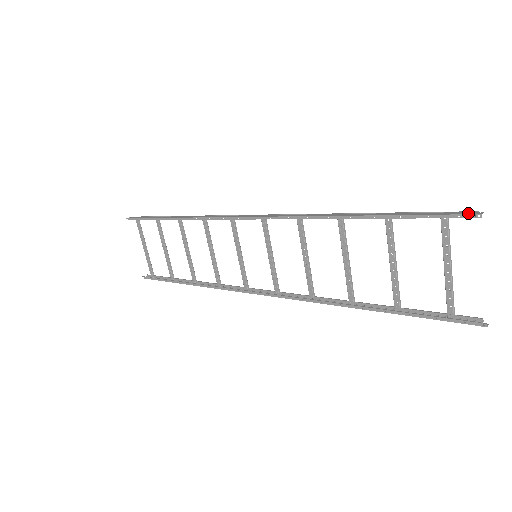
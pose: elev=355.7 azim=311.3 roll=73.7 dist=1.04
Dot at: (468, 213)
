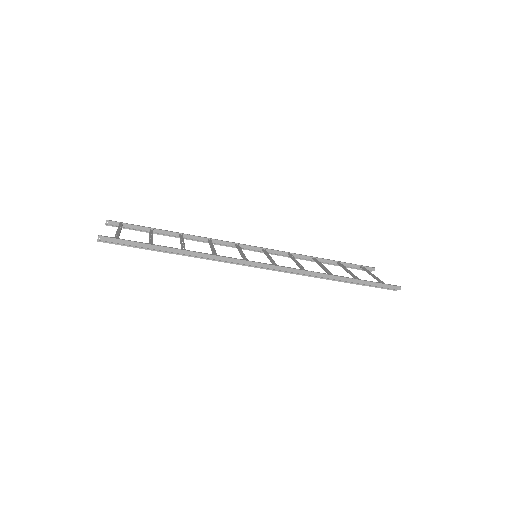
Dot at: (370, 268)
